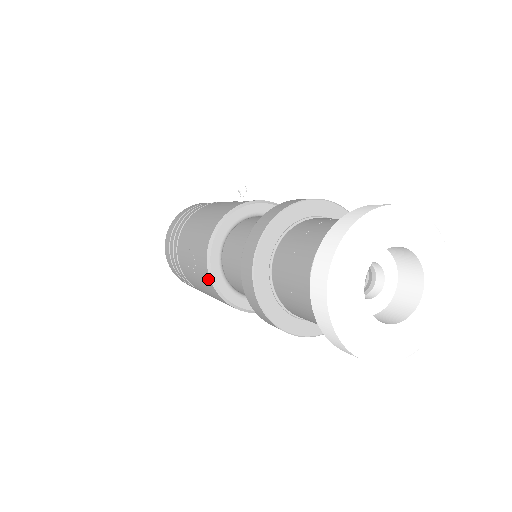
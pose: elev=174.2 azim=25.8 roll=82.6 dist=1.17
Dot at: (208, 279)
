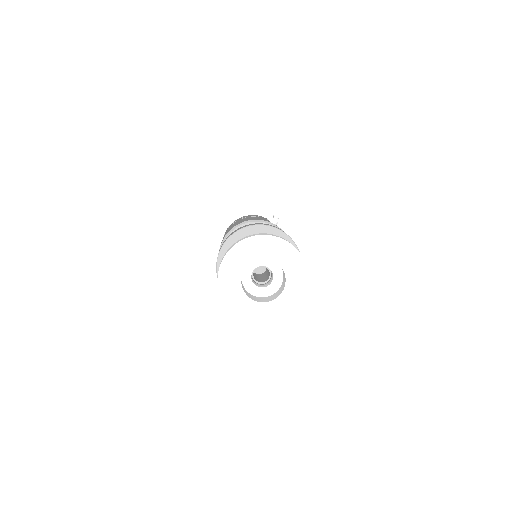
Dot at: (220, 246)
